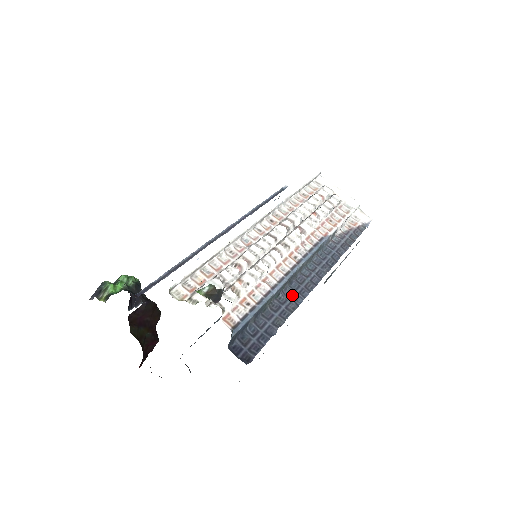
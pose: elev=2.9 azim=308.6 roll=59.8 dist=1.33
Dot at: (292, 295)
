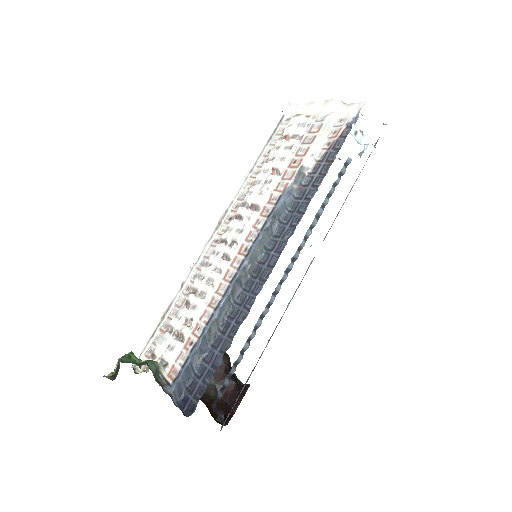
Dot at: (244, 300)
